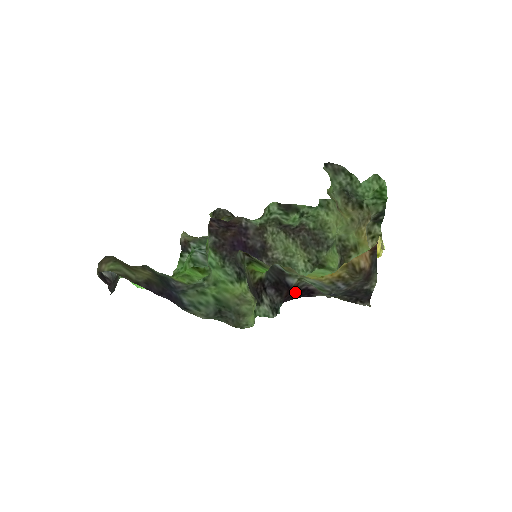
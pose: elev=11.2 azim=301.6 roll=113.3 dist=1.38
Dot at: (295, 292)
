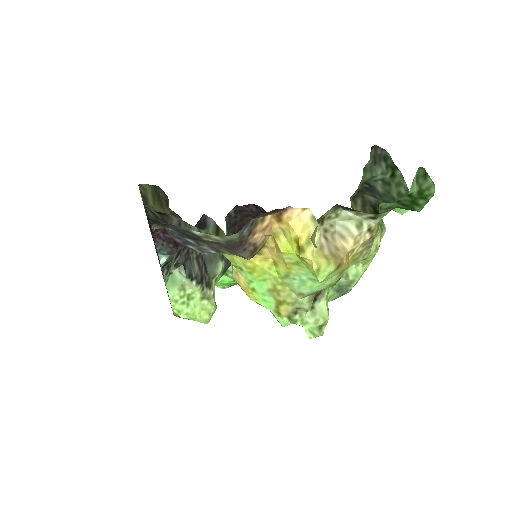
Dot at: occluded
